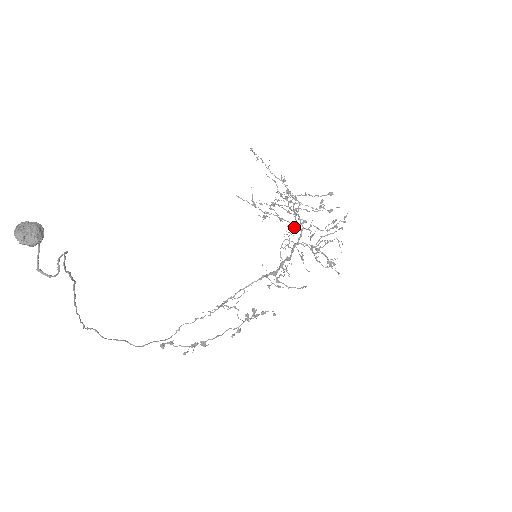
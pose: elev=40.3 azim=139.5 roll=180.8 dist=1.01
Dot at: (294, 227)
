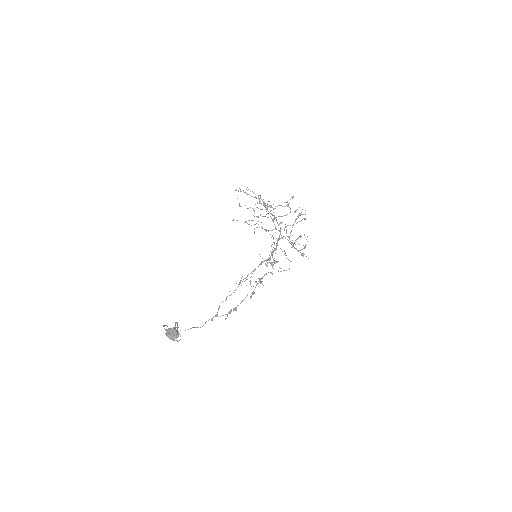
Dot at: (275, 232)
